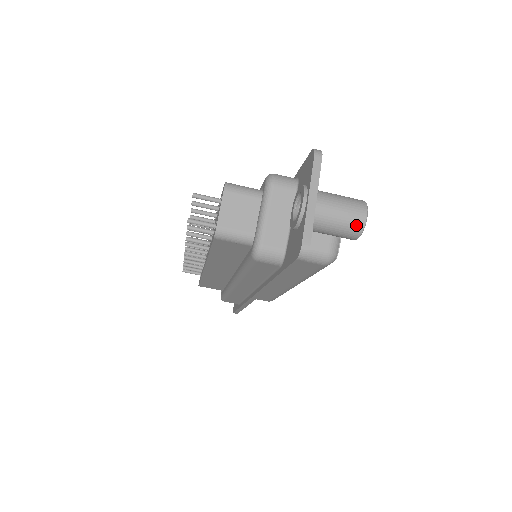
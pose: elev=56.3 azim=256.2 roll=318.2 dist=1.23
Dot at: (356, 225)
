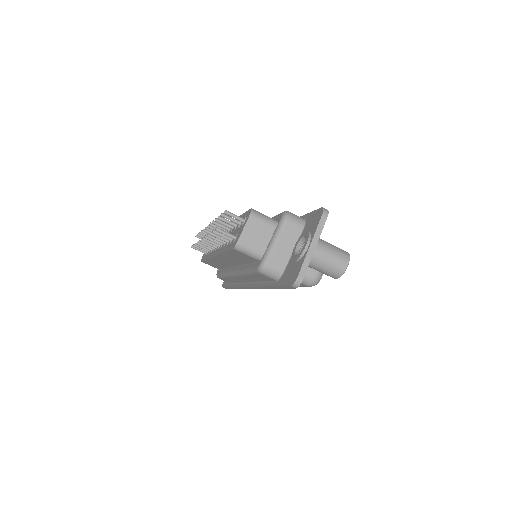
Dot at: (338, 270)
